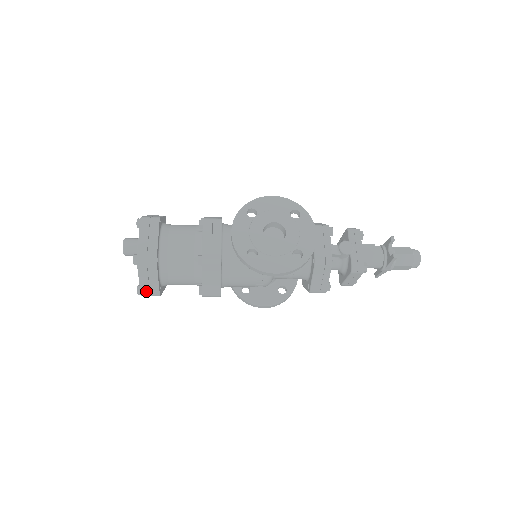
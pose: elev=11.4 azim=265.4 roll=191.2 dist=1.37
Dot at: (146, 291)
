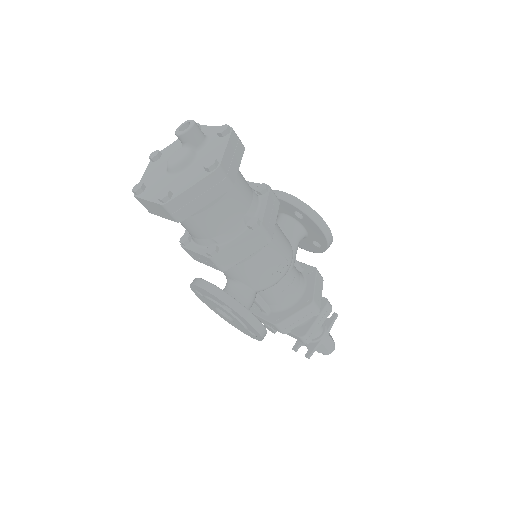
Dot at: (225, 167)
